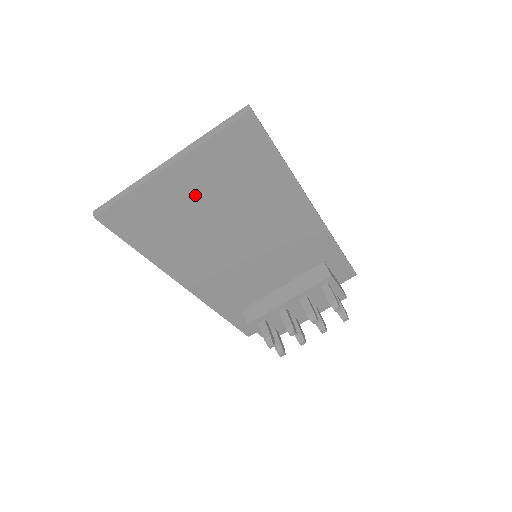
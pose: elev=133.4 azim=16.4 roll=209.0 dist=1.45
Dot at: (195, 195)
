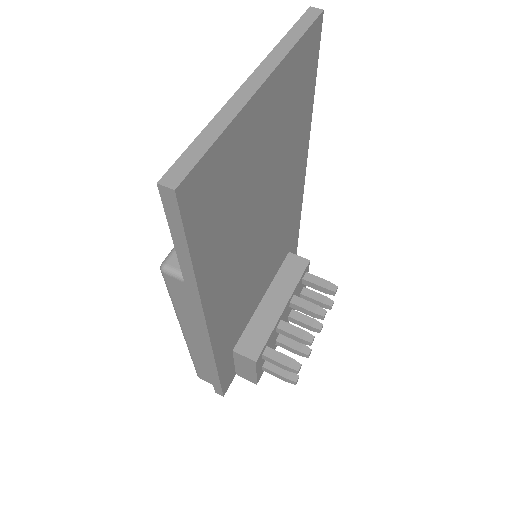
Dot at: (261, 145)
